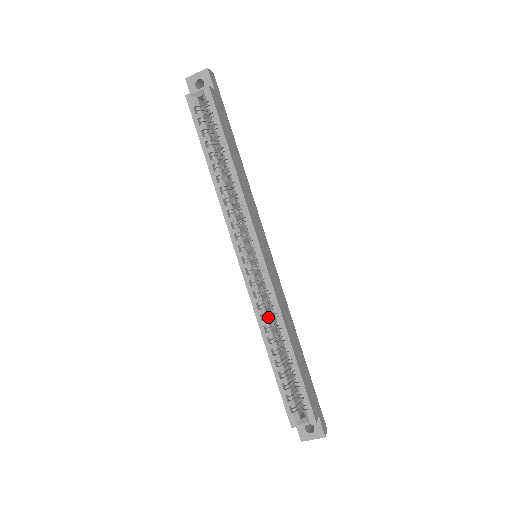
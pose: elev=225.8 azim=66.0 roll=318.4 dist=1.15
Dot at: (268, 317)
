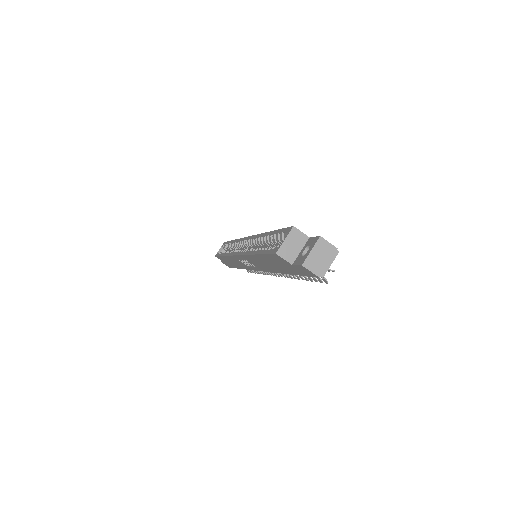
Dot at: occluded
